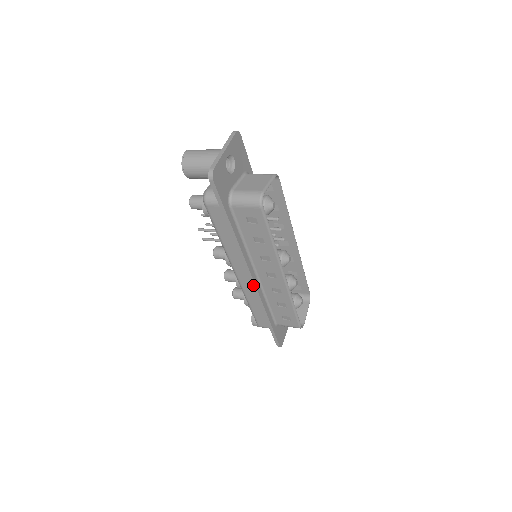
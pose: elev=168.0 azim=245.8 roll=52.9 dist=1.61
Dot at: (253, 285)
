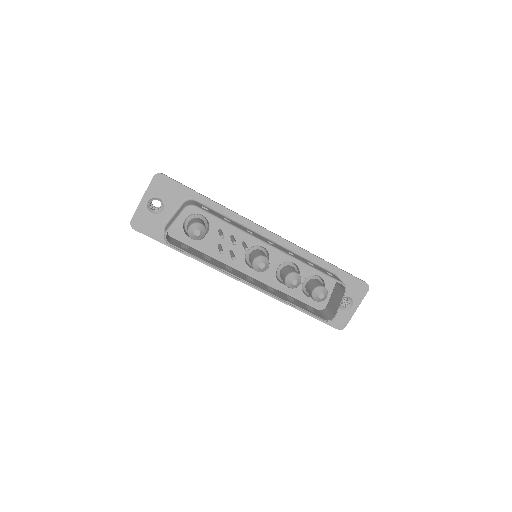
Dot at: occluded
